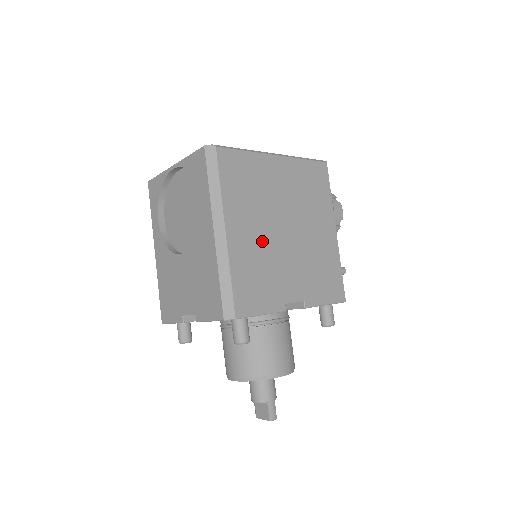
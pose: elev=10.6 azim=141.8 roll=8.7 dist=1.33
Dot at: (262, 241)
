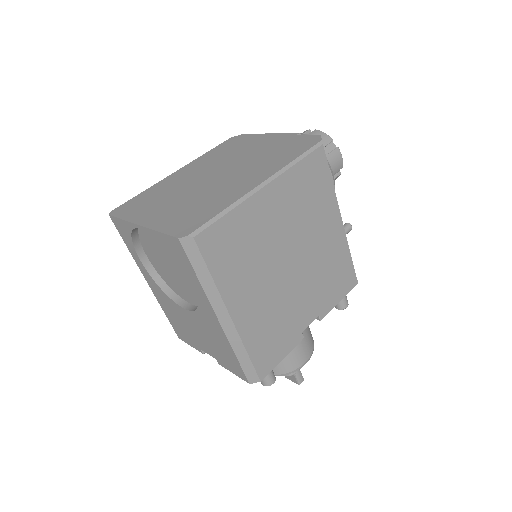
Dot at: (269, 296)
